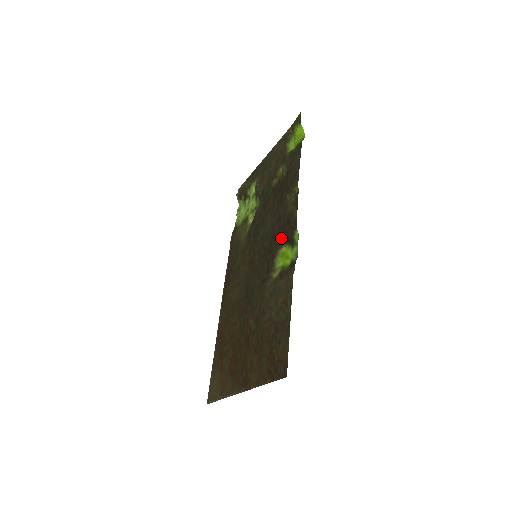
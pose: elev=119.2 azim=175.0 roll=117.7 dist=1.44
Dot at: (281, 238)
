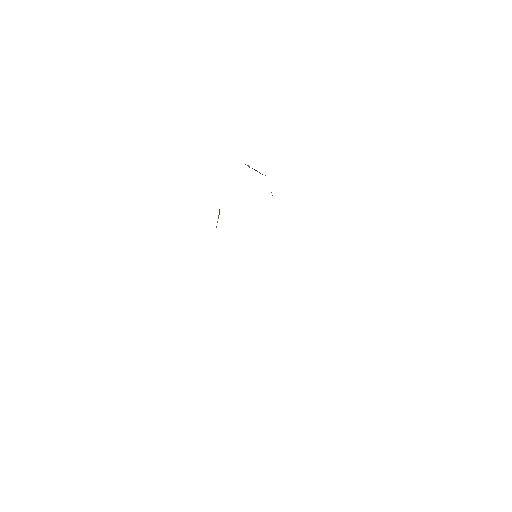
Dot at: occluded
